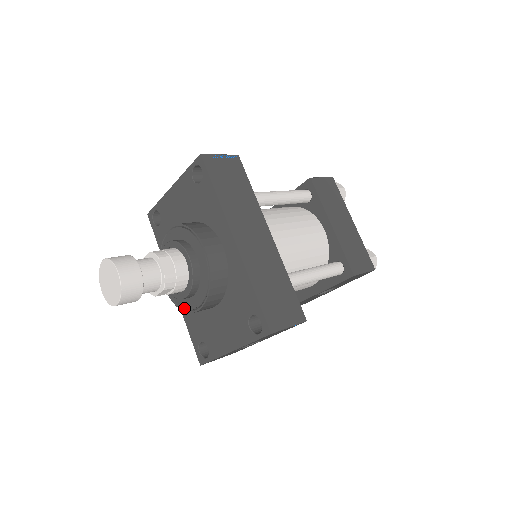
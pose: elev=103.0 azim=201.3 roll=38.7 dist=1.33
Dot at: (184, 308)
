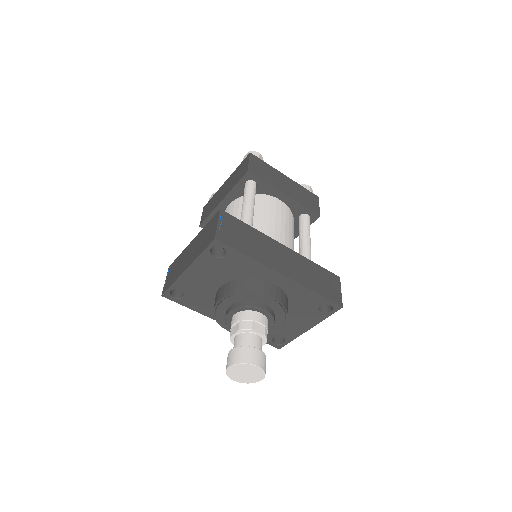
Dot at: occluded
